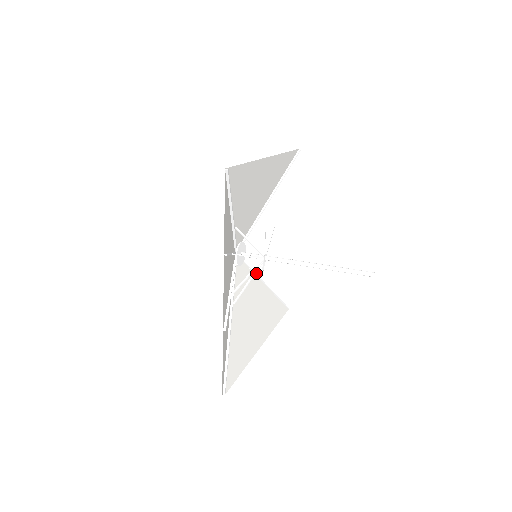
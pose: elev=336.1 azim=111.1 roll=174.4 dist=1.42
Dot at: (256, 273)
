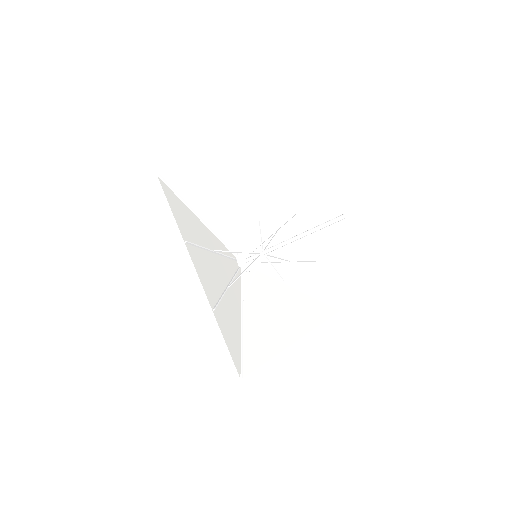
Dot at: (275, 278)
